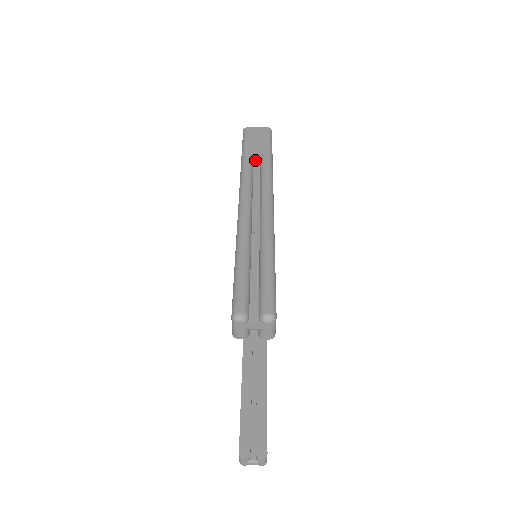
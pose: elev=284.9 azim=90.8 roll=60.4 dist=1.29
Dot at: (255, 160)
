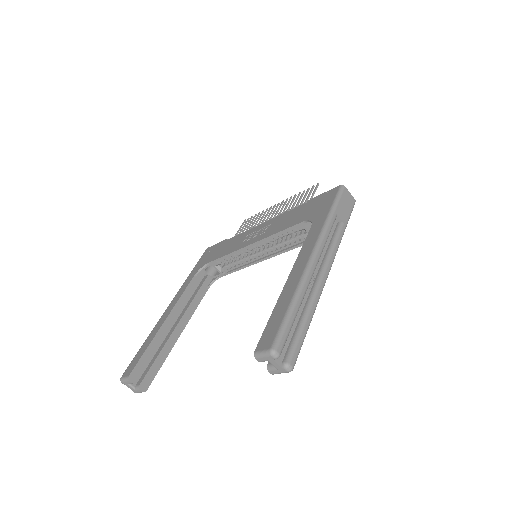
Dot at: (335, 221)
